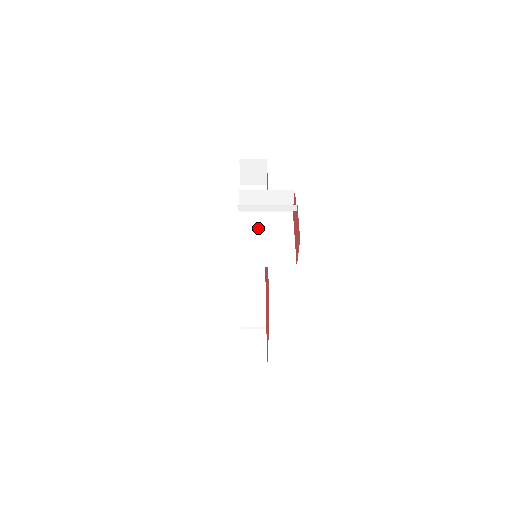
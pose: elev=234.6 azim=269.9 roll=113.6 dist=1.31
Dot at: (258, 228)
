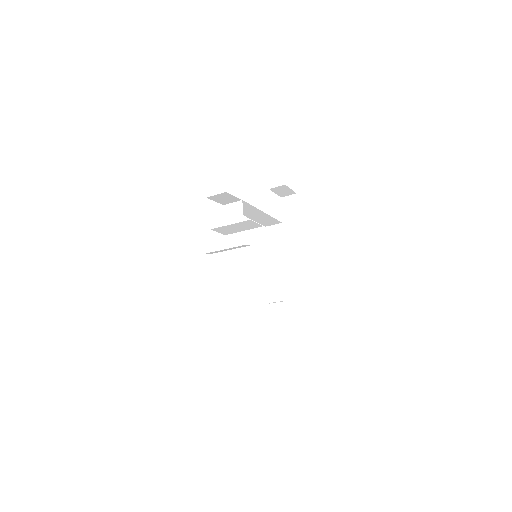
Dot at: (238, 250)
